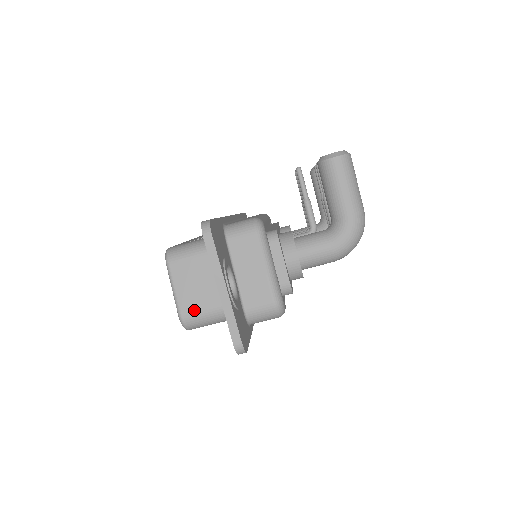
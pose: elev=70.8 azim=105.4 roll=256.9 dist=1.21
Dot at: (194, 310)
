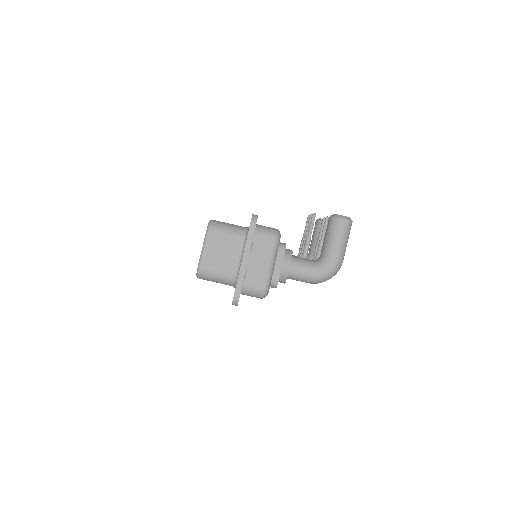
Dot at: (211, 266)
